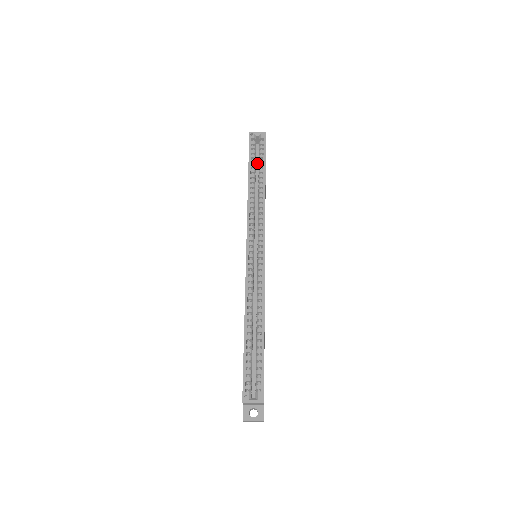
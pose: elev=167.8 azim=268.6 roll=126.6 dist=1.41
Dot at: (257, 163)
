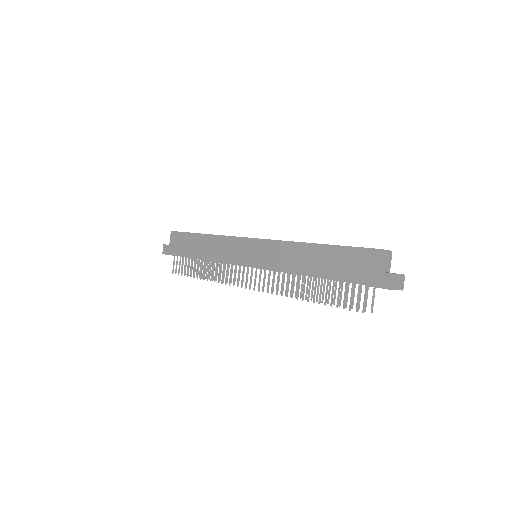
Dot at: occluded
